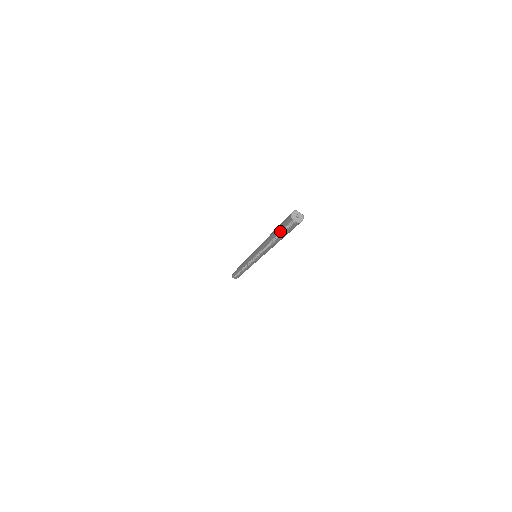
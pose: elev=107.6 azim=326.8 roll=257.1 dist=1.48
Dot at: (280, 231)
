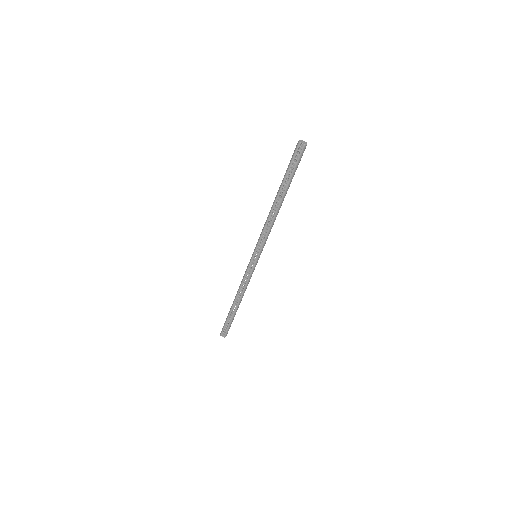
Dot at: (288, 174)
